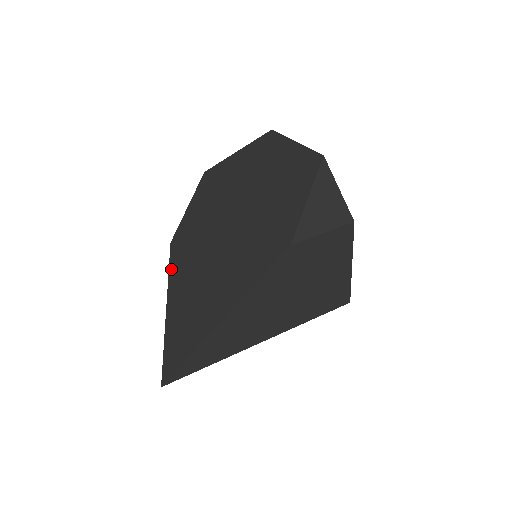
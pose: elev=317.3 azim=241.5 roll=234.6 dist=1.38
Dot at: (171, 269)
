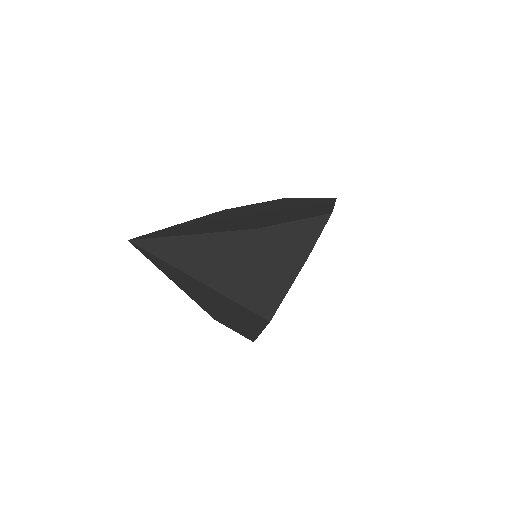
Dot at: (206, 216)
